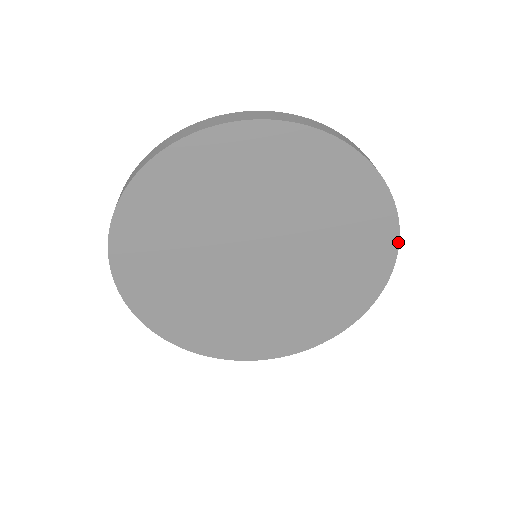
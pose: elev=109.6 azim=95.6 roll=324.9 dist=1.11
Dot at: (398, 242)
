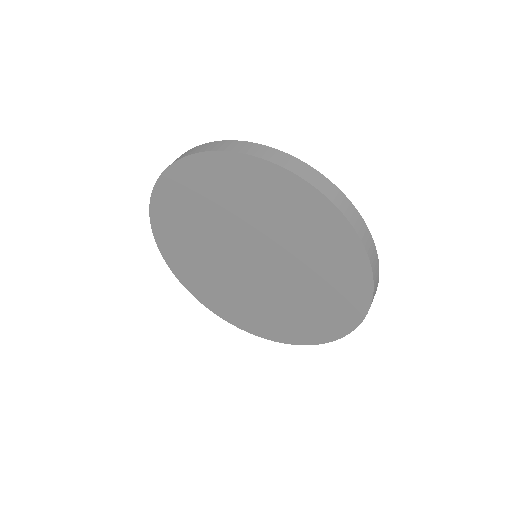
Dot at: (367, 312)
